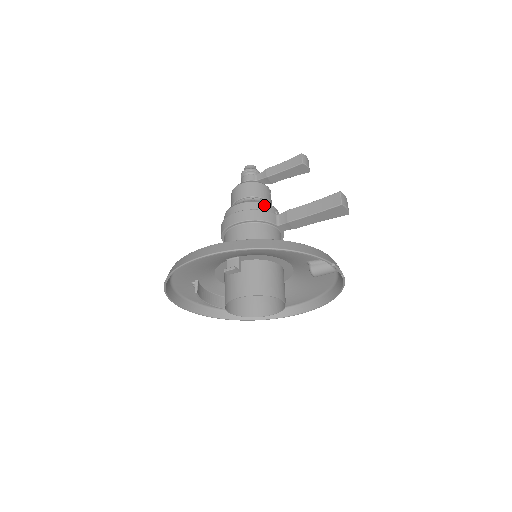
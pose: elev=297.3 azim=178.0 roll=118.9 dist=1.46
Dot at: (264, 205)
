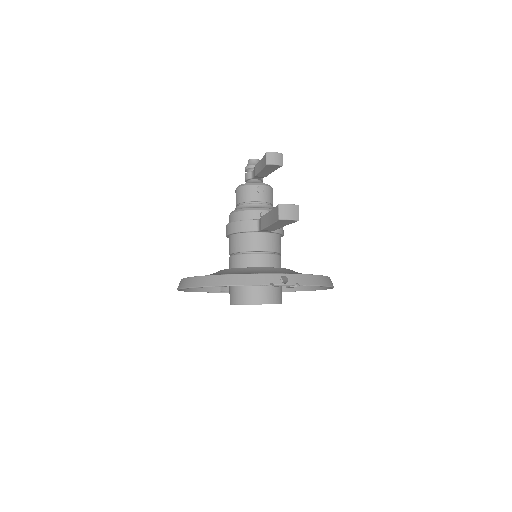
Dot at: (246, 213)
